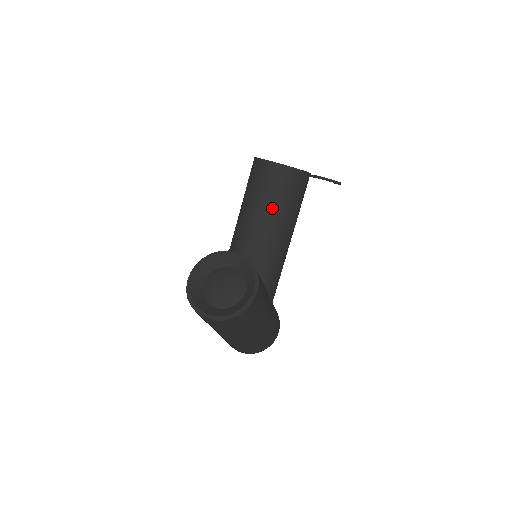
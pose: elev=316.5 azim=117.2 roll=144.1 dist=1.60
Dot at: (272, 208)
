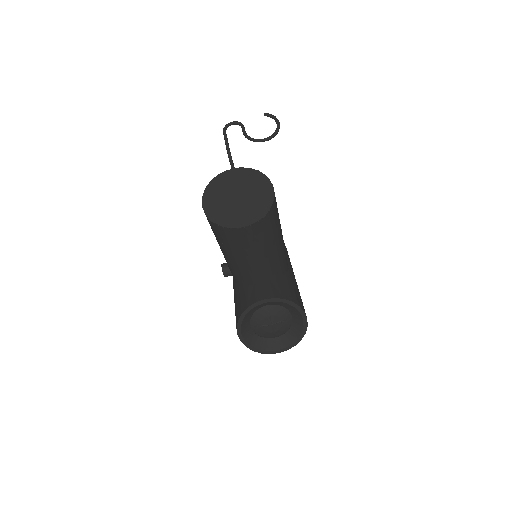
Dot at: (265, 248)
